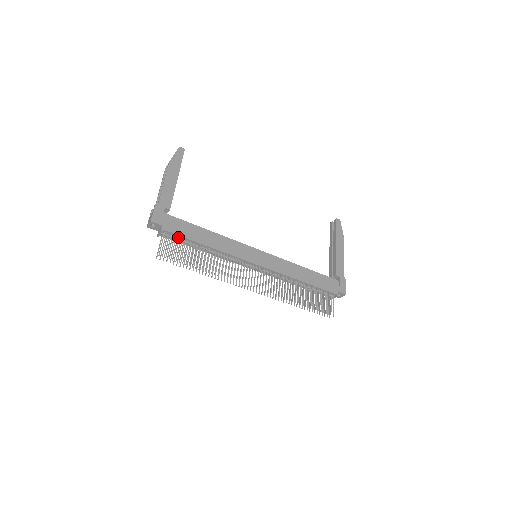
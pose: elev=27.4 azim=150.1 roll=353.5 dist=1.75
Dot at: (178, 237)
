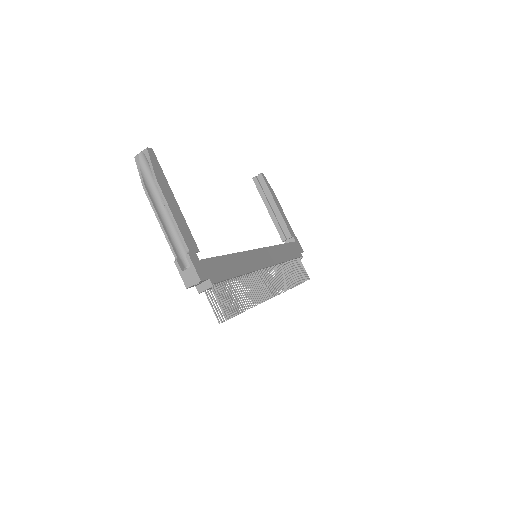
Dot at: (220, 282)
